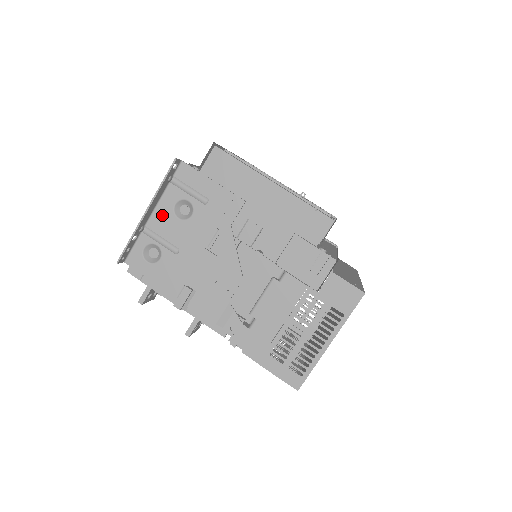
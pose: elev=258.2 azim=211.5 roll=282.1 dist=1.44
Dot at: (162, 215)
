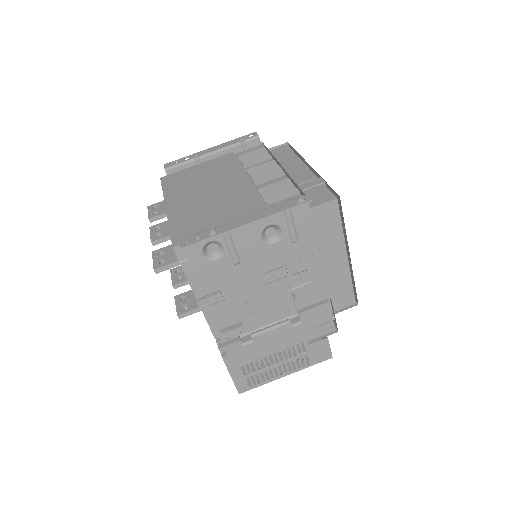
Dot at: (251, 226)
